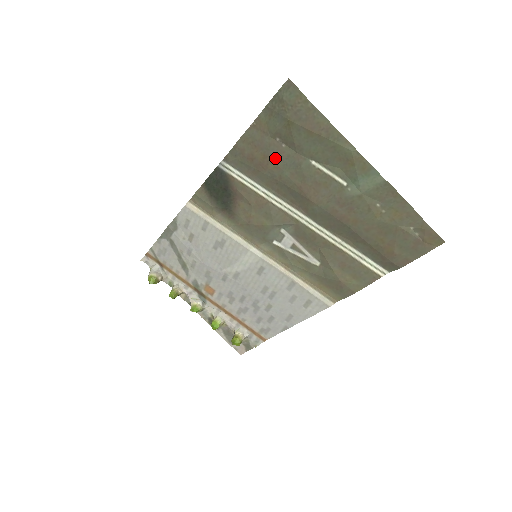
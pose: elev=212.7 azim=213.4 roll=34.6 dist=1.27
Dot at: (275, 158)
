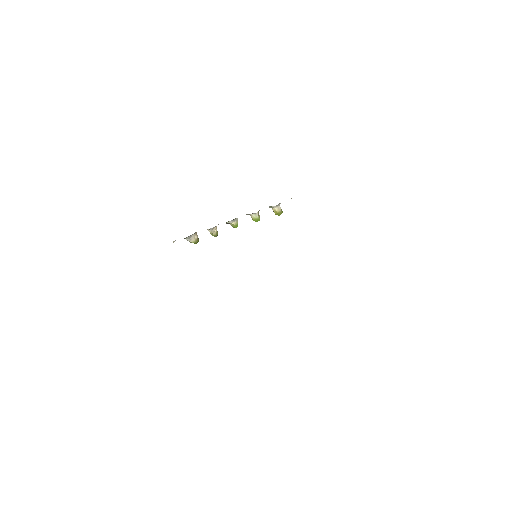
Dot at: occluded
